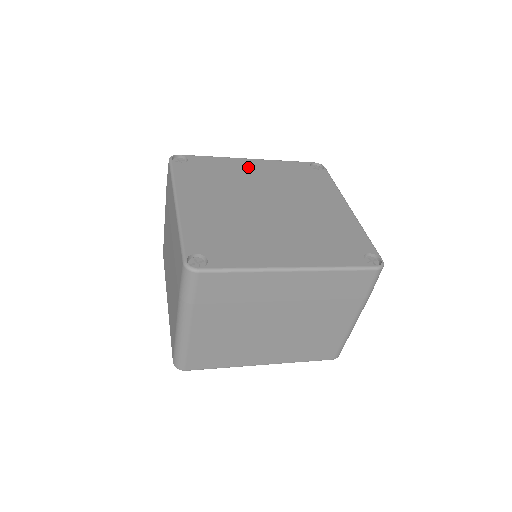
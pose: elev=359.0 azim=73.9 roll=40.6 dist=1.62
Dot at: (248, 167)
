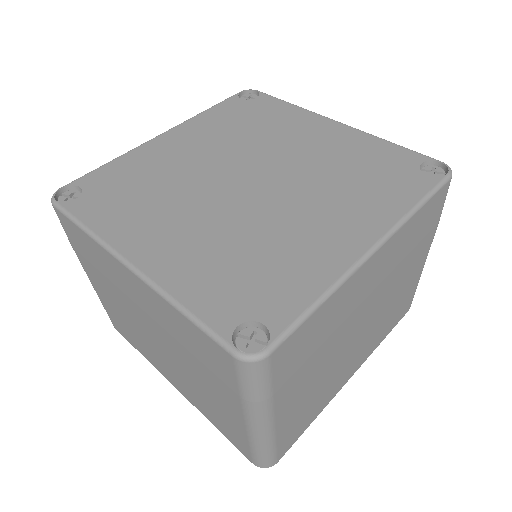
Dot at: (314, 130)
